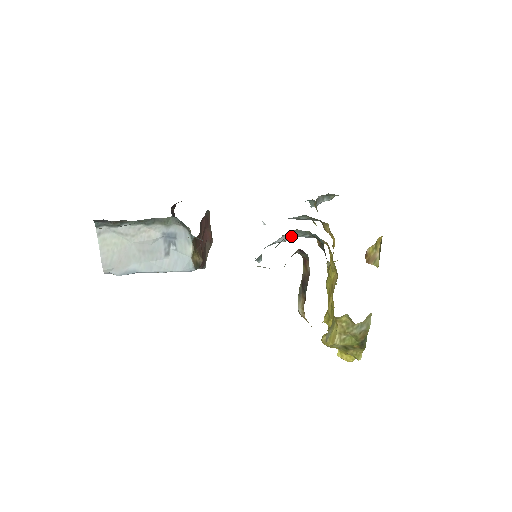
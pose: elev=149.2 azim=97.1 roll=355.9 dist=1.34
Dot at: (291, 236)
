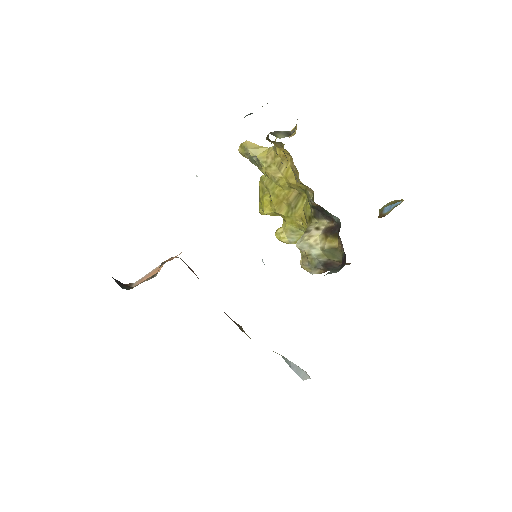
Dot at: occluded
